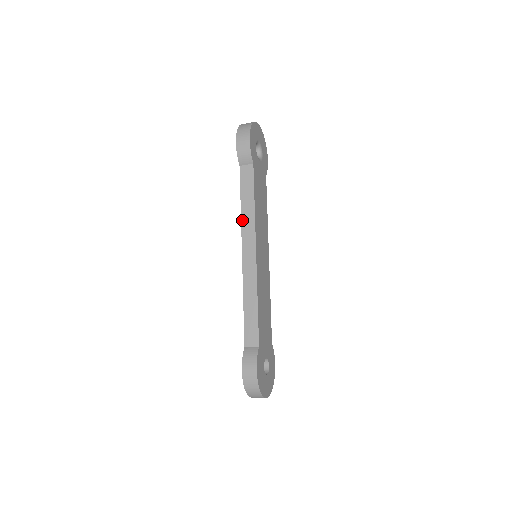
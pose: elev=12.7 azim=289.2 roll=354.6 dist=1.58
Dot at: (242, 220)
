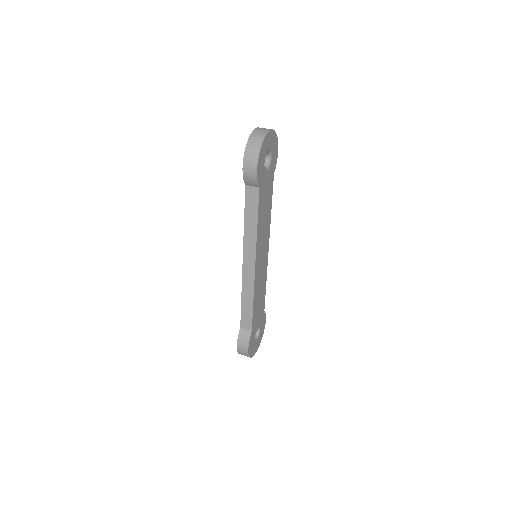
Dot at: (244, 236)
